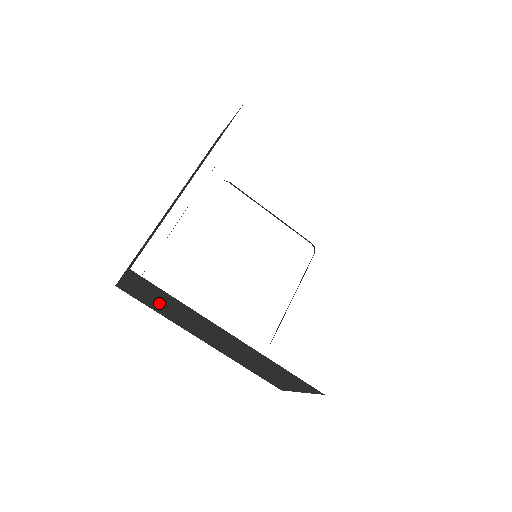
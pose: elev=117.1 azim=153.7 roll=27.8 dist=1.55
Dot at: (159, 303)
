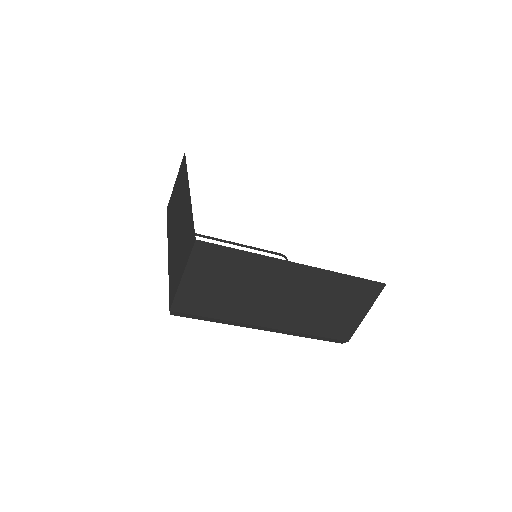
Dot at: (221, 288)
